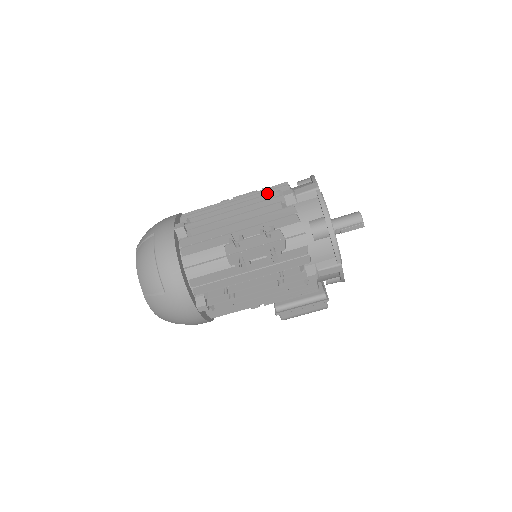
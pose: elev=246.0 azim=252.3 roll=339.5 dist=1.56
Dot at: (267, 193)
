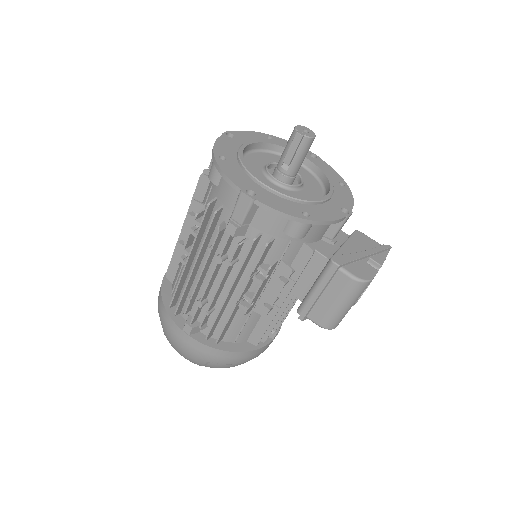
Dot at: occluded
